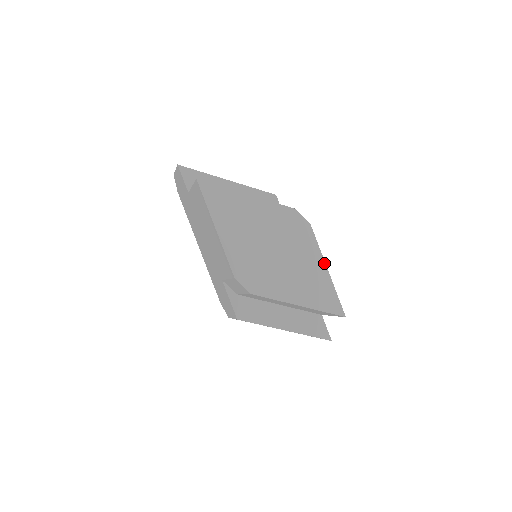
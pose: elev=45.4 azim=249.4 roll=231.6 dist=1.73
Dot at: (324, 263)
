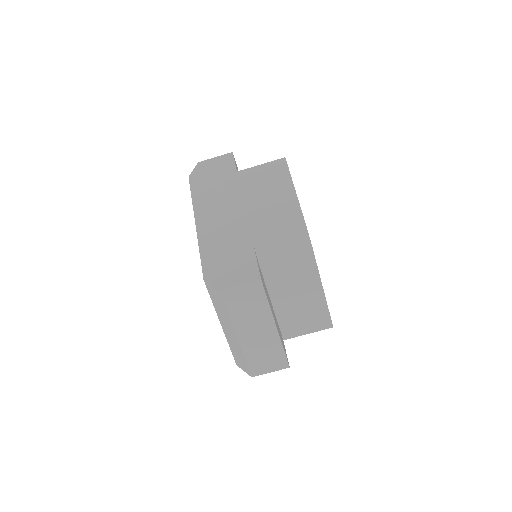
Dot at: occluded
